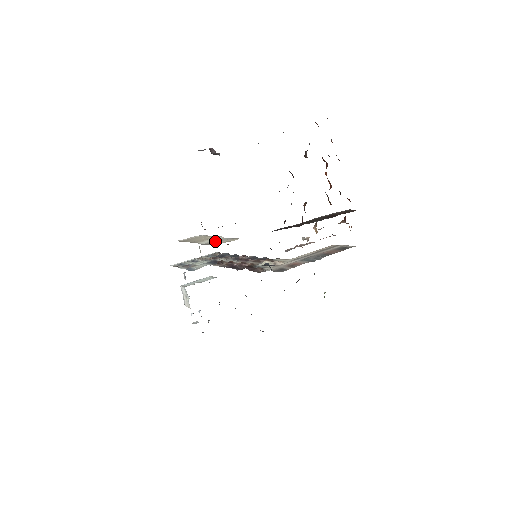
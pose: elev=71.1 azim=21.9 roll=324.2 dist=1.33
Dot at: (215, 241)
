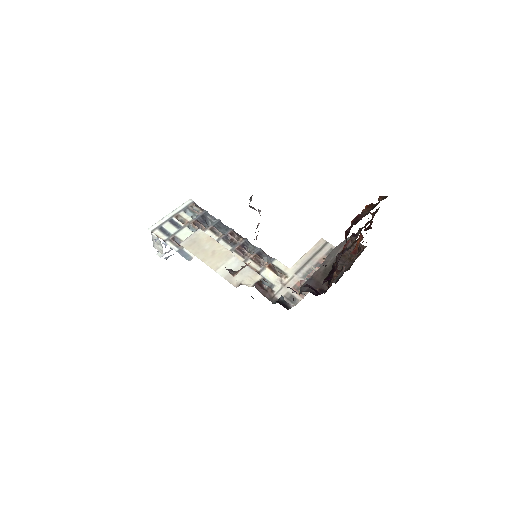
Dot at: occluded
